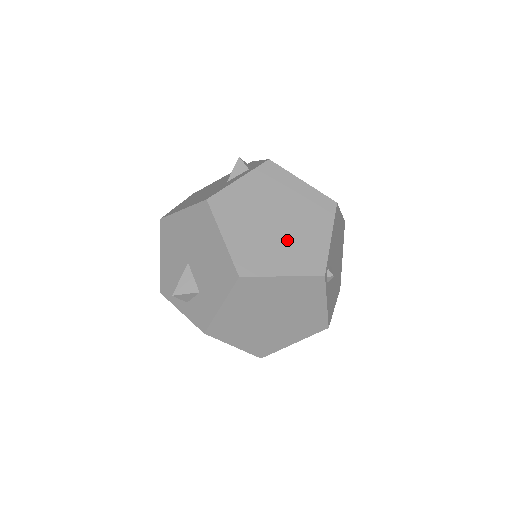
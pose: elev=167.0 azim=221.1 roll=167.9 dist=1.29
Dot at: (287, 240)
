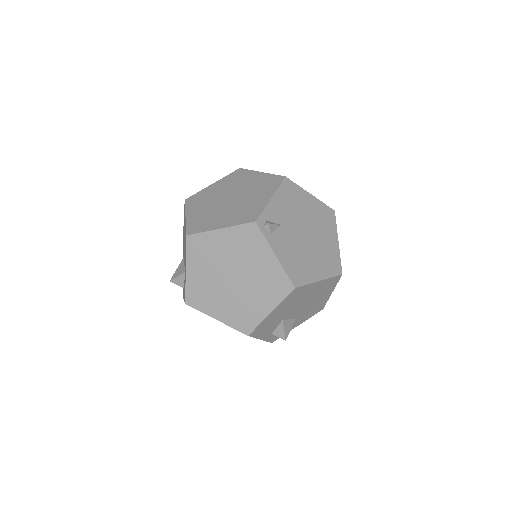
Dot at: (233, 207)
